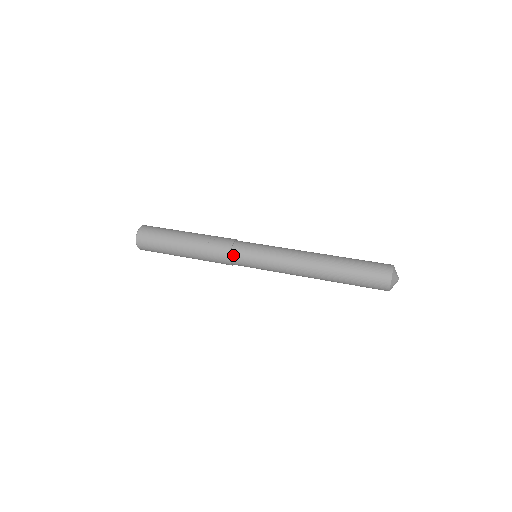
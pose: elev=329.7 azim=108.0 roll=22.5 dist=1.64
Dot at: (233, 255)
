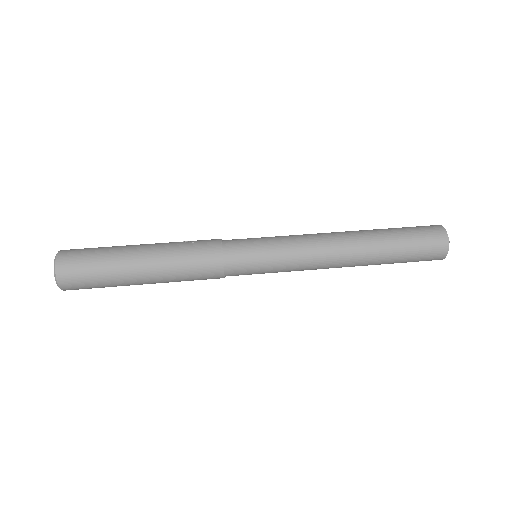
Dot at: (226, 250)
